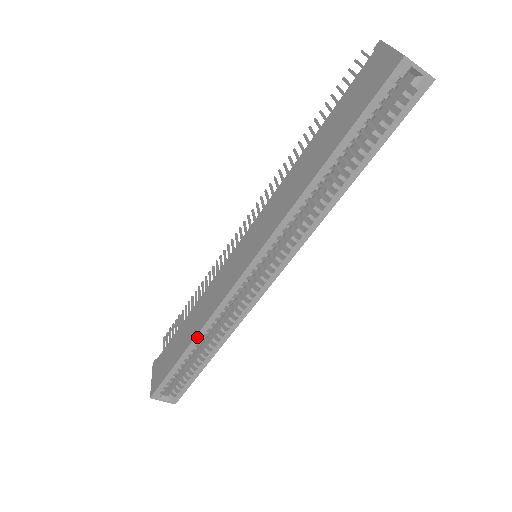
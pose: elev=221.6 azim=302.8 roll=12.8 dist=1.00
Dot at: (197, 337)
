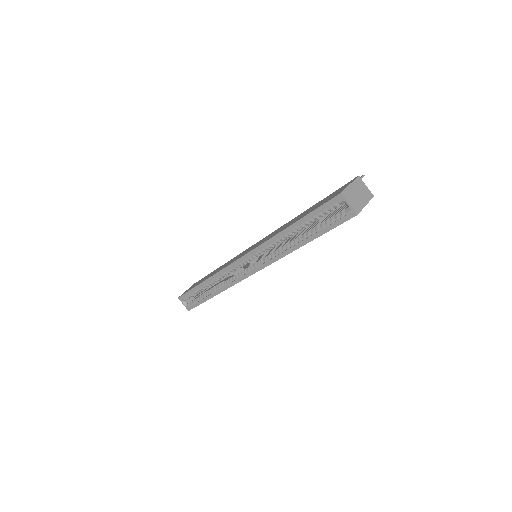
Dot at: (208, 280)
